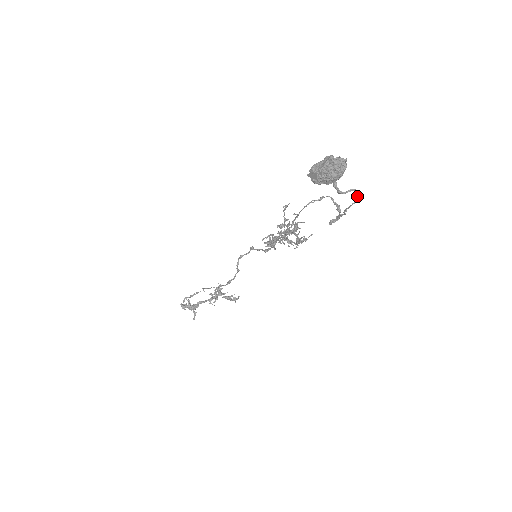
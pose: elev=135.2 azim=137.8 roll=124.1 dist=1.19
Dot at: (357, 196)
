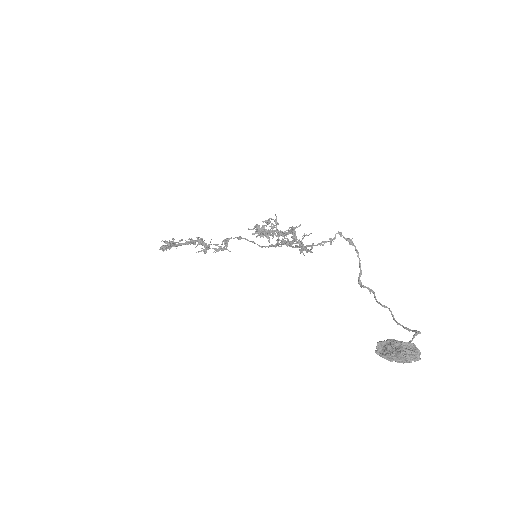
Dot at: (416, 333)
